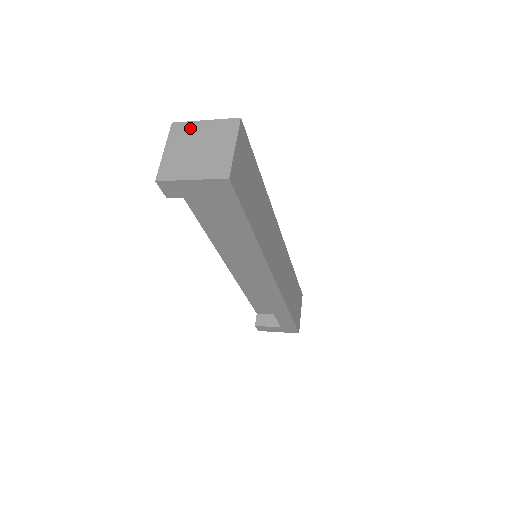
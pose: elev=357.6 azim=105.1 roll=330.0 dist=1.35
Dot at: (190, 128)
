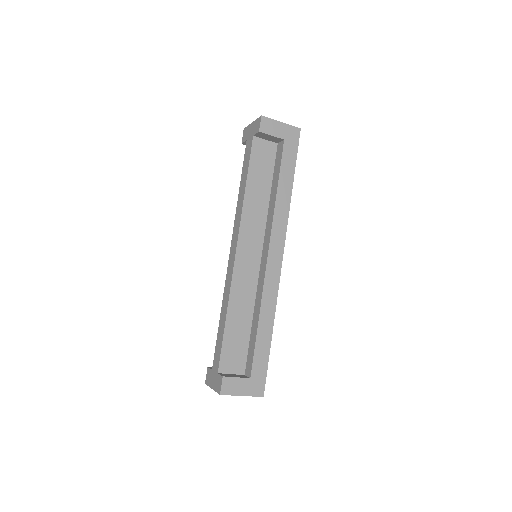
Dot at: occluded
